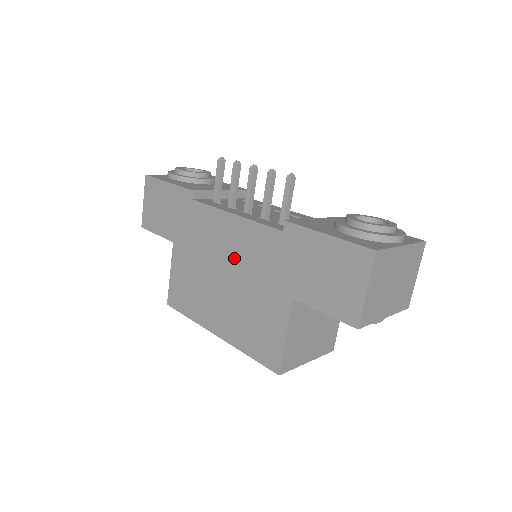
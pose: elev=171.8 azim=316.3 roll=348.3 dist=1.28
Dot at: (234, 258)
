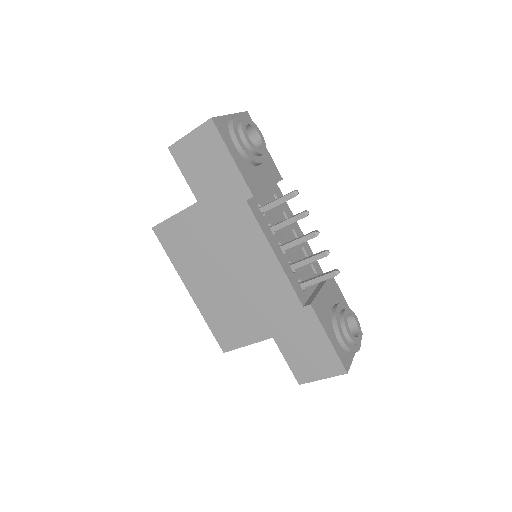
Dot at: (249, 276)
